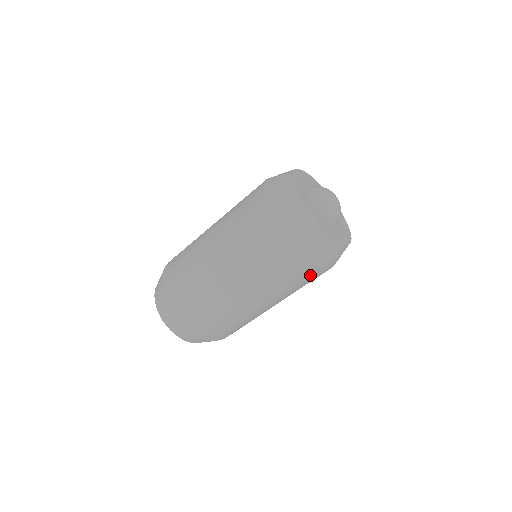
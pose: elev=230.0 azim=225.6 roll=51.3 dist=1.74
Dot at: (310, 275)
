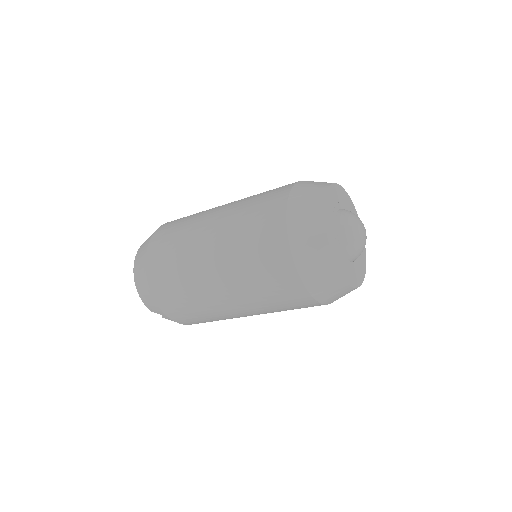
Dot at: (292, 294)
